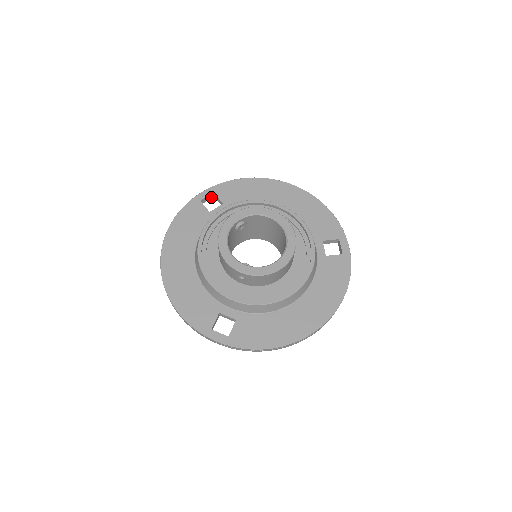
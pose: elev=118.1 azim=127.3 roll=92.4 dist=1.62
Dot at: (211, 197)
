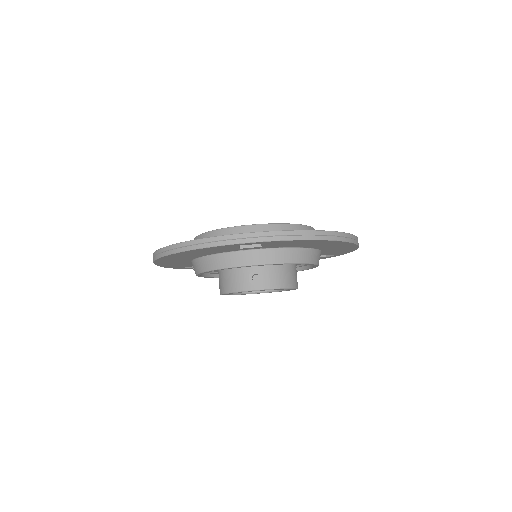
Dot at: occluded
